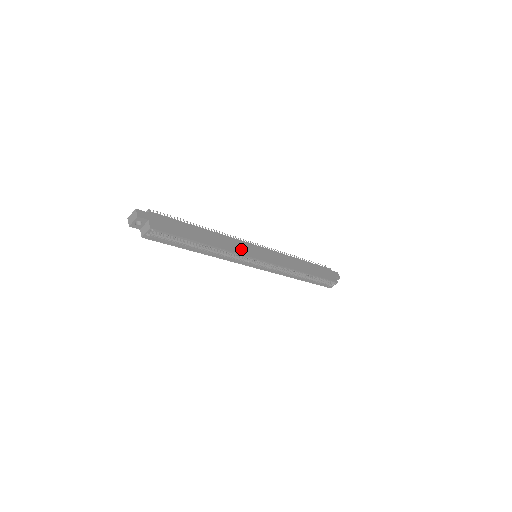
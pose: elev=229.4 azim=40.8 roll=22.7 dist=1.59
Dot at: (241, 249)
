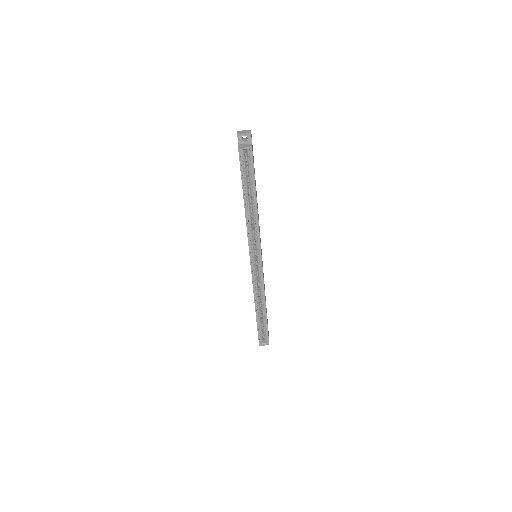
Dot at: occluded
